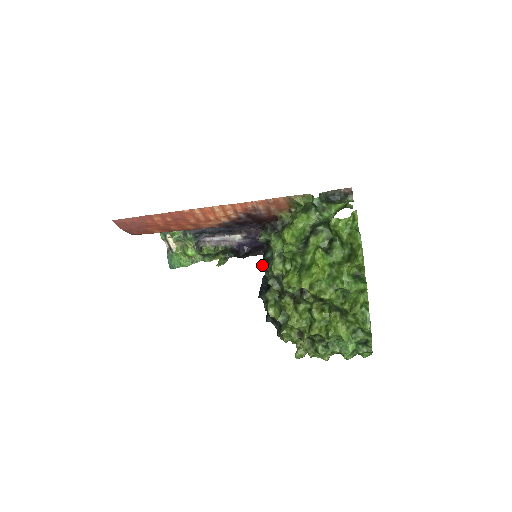
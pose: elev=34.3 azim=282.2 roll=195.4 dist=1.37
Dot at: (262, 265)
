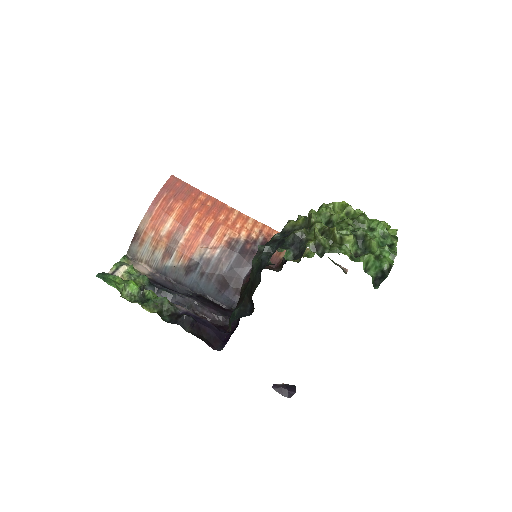
Dot at: occluded
